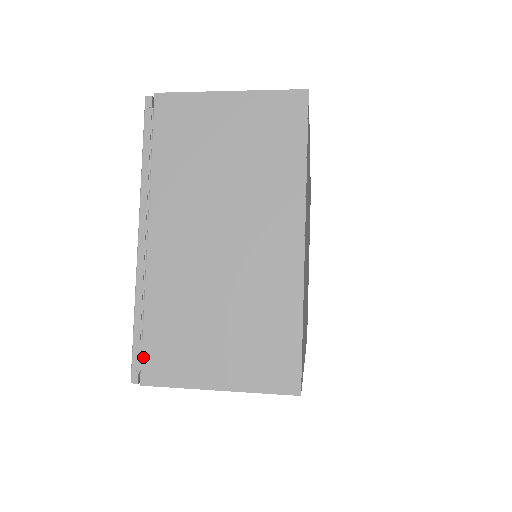
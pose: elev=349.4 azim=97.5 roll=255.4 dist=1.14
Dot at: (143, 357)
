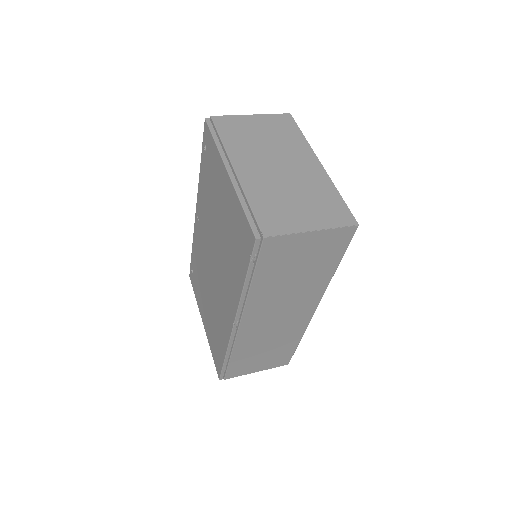
Dot at: (259, 223)
